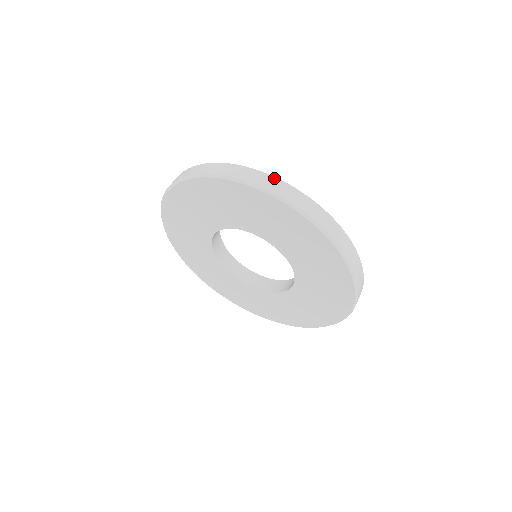
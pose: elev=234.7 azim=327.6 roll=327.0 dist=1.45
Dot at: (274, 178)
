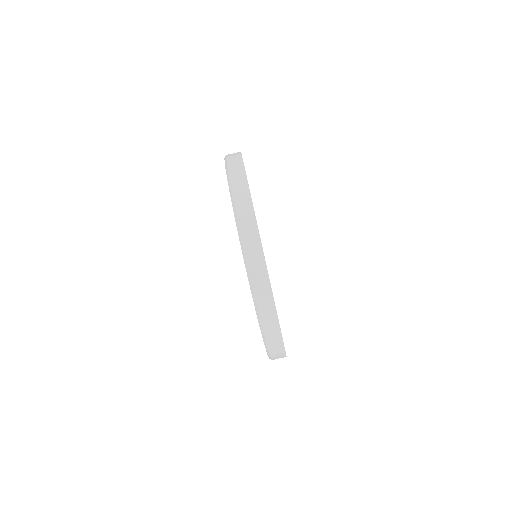
Dot at: (261, 247)
